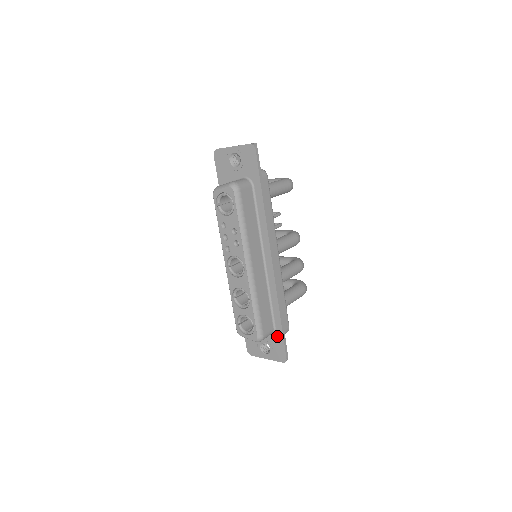
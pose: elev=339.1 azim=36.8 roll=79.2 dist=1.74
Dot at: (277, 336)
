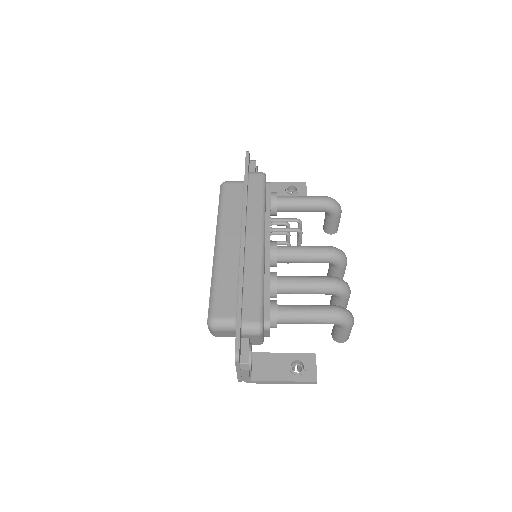
Dot at: occluded
